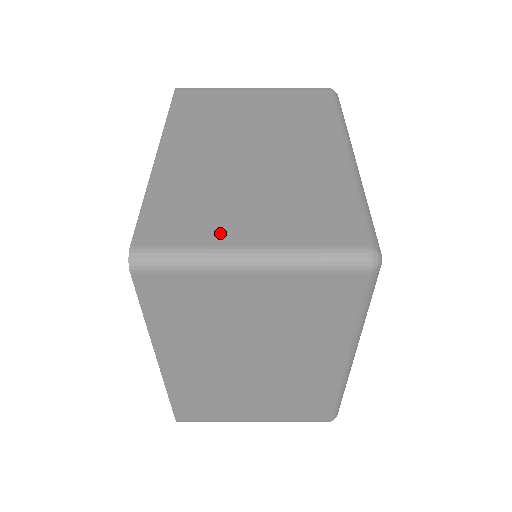
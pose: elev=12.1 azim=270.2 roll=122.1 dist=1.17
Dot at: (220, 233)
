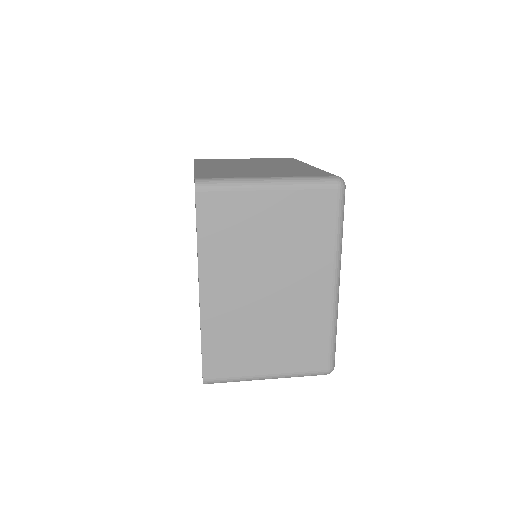
Dot at: (247, 176)
